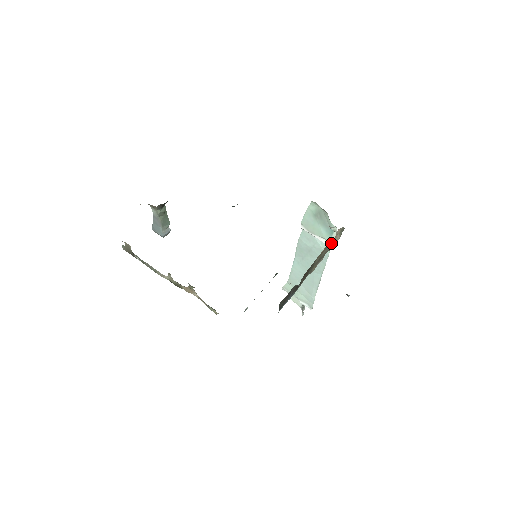
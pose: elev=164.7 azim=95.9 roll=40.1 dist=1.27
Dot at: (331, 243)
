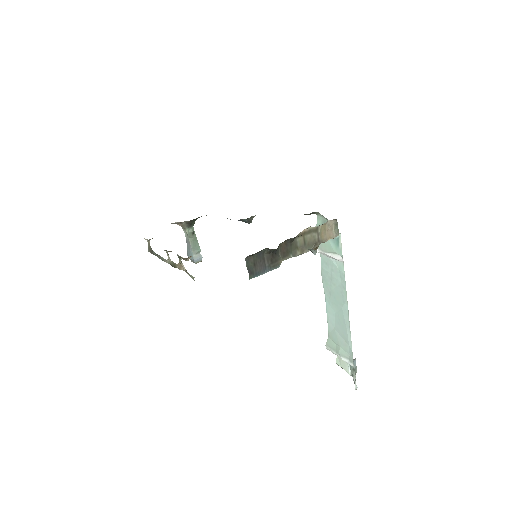
Dot at: (319, 230)
